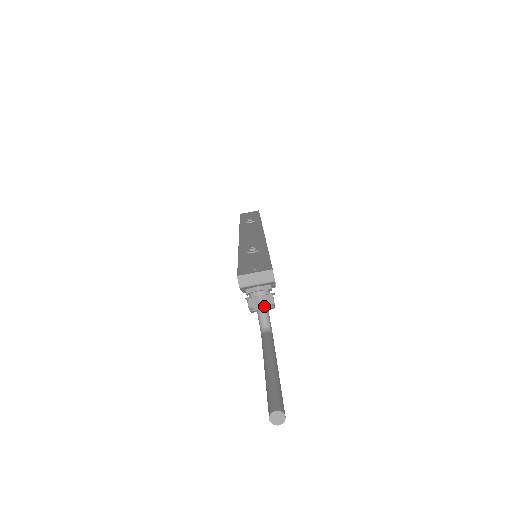
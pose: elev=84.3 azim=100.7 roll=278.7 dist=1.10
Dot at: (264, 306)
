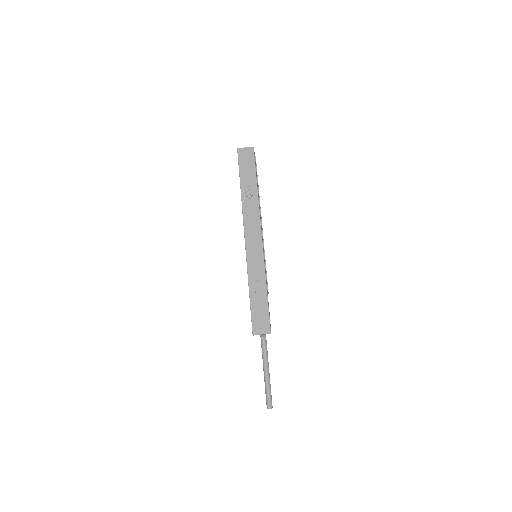
Dot at: occluded
